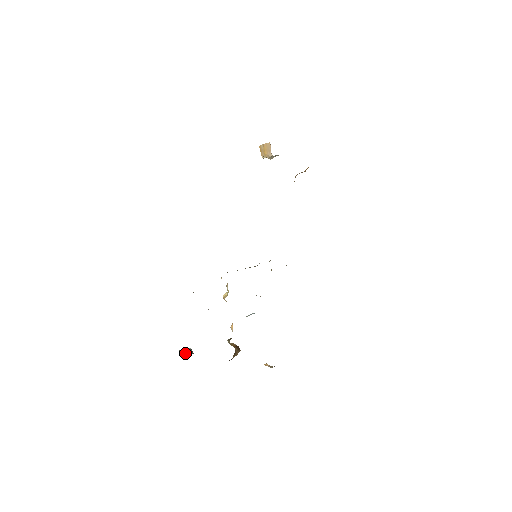
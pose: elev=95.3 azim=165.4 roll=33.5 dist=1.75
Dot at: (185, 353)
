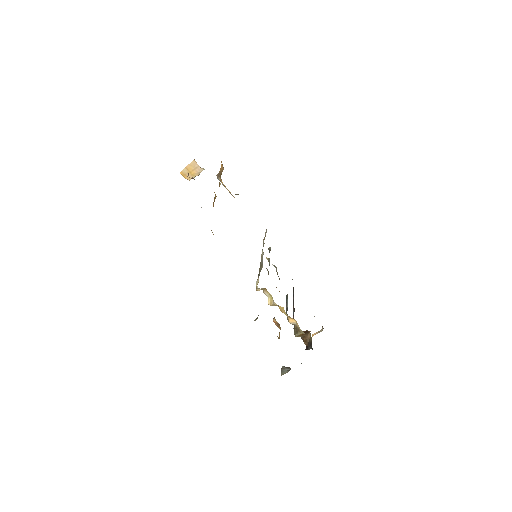
Dot at: (289, 370)
